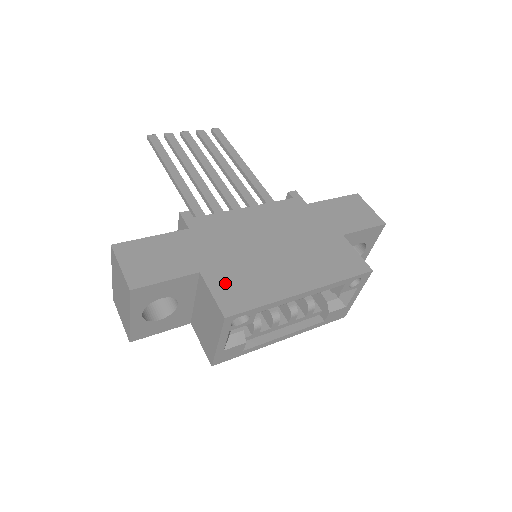
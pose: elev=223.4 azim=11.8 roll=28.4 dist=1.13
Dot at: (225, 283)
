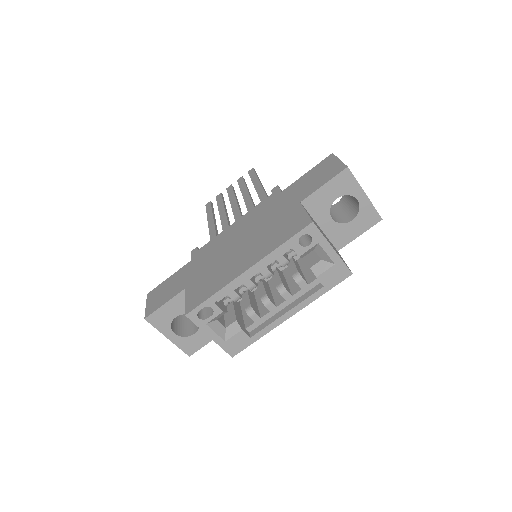
Dot at: (196, 289)
